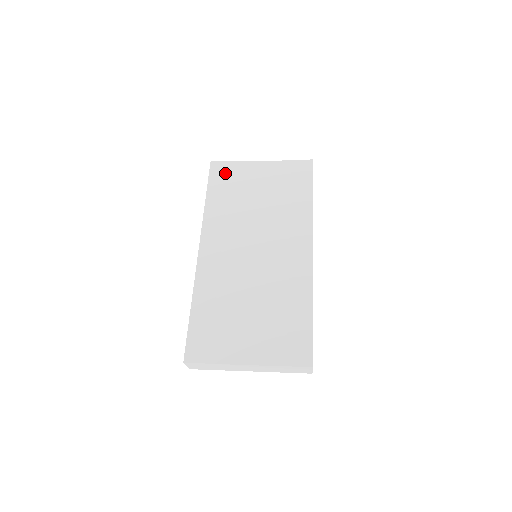
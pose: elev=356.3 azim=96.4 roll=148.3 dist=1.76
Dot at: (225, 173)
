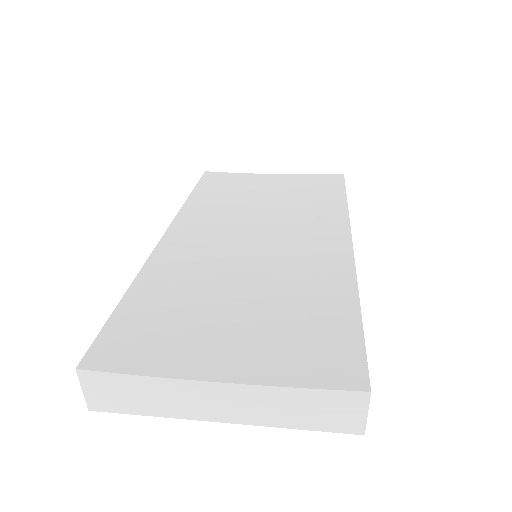
Dot at: (222, 179)
